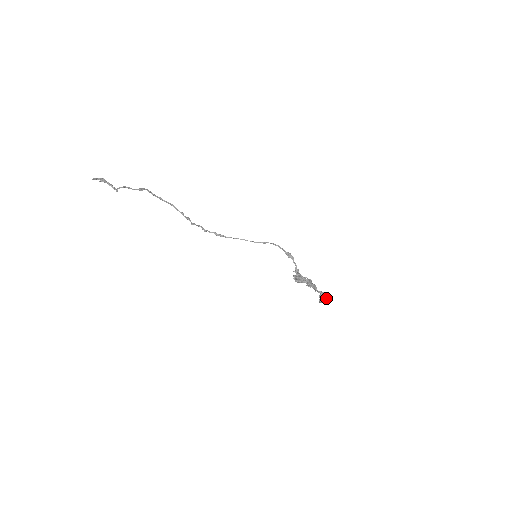
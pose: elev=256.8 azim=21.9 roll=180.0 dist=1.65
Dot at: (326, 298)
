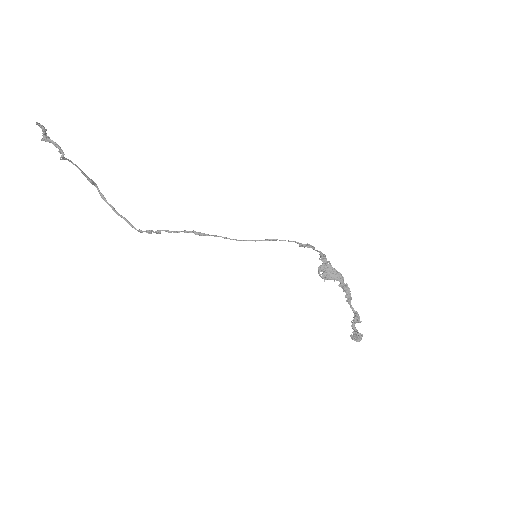
Dot at: (360, 333)
